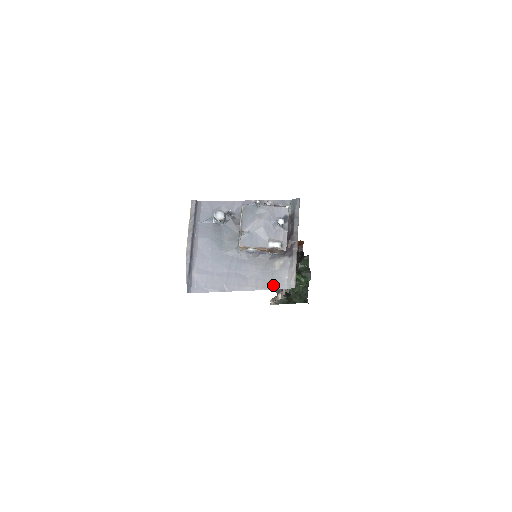
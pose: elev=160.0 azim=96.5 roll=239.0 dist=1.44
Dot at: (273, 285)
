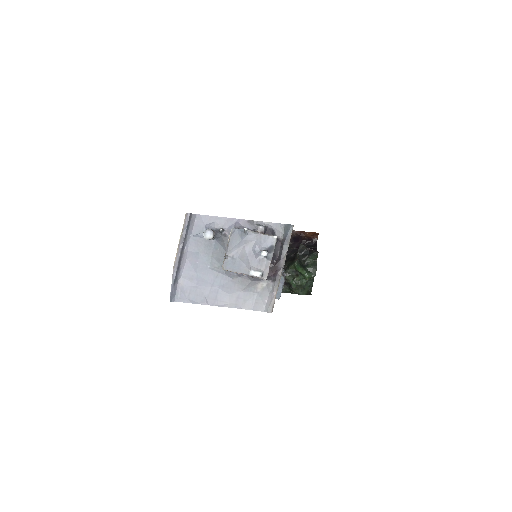
Dot at: (252, 306)
